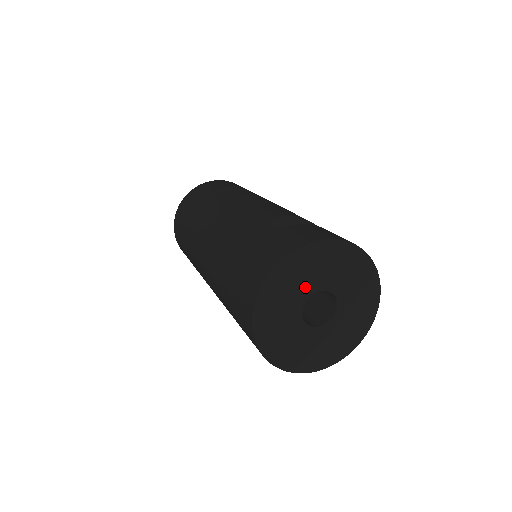
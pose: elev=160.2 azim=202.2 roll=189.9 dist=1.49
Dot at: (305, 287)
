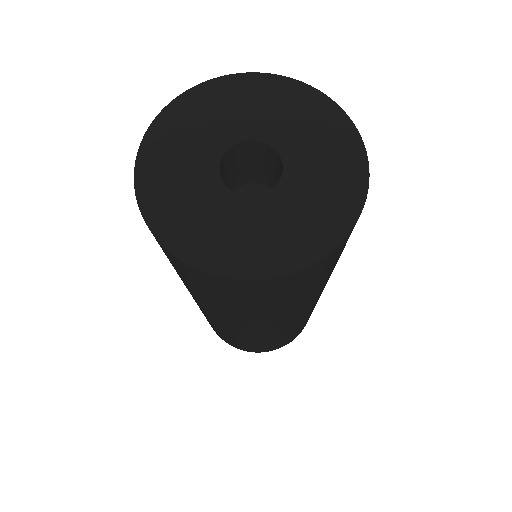
Dot at: (241, 125)
